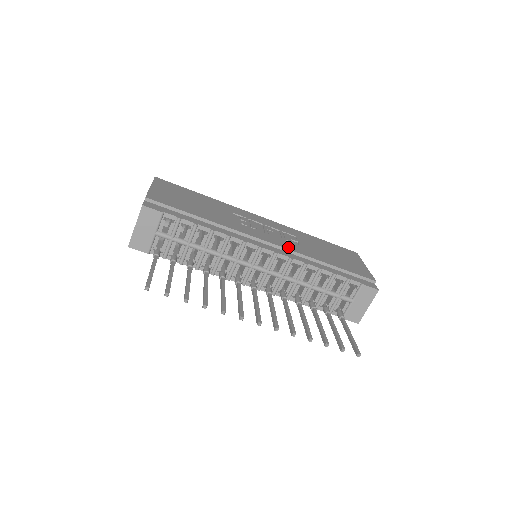
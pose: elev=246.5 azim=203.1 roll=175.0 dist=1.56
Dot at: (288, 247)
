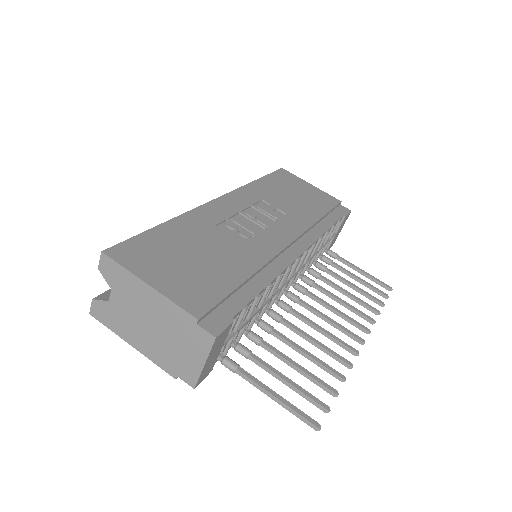
Dot at: (297, 230)
